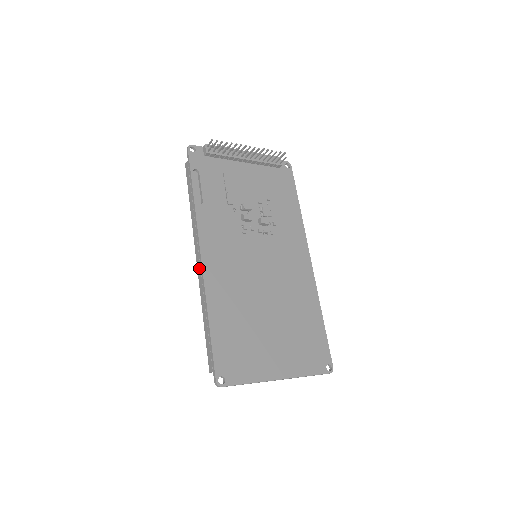
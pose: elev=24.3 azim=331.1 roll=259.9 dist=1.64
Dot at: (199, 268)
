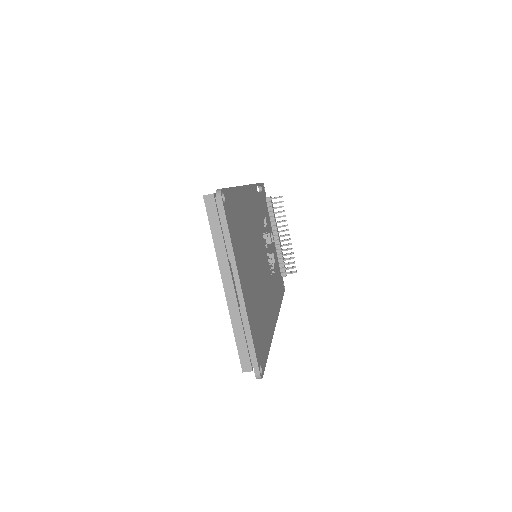
Dot at: occluded
